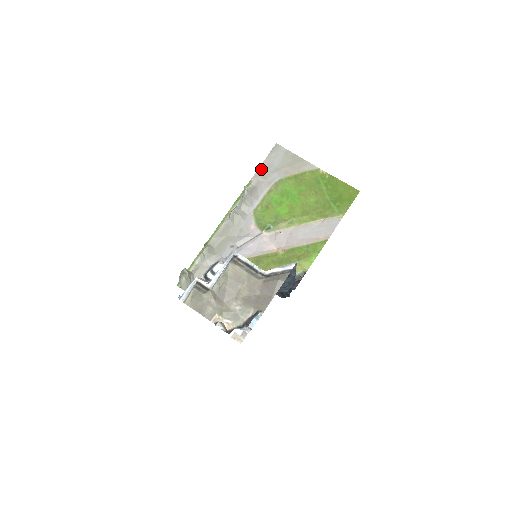
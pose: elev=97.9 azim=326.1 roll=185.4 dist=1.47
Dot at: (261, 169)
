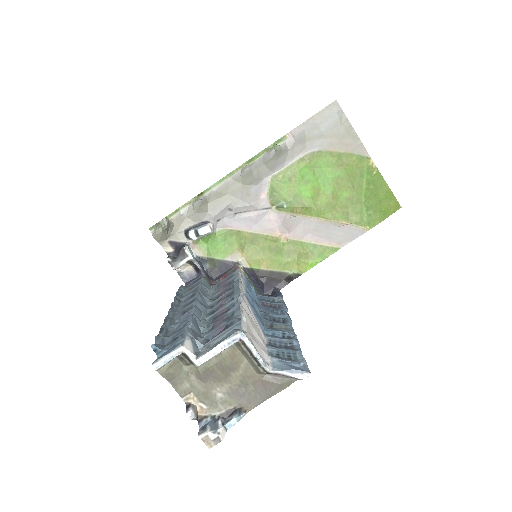
Dot at: (303, 127)
